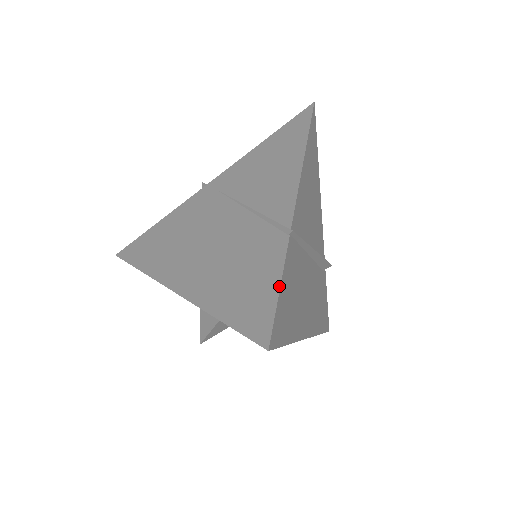
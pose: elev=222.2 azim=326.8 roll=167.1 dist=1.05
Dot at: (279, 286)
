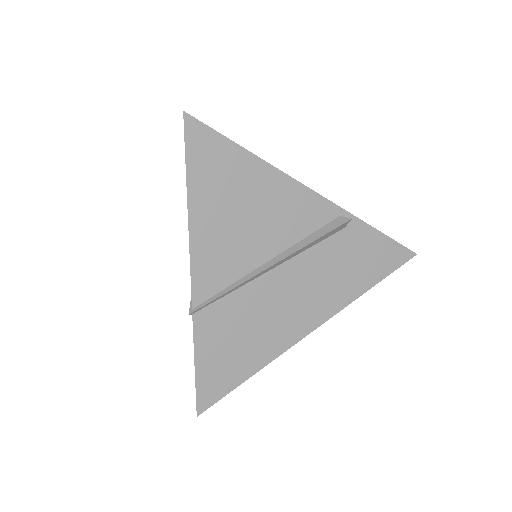
Dot at: (194, 365)
